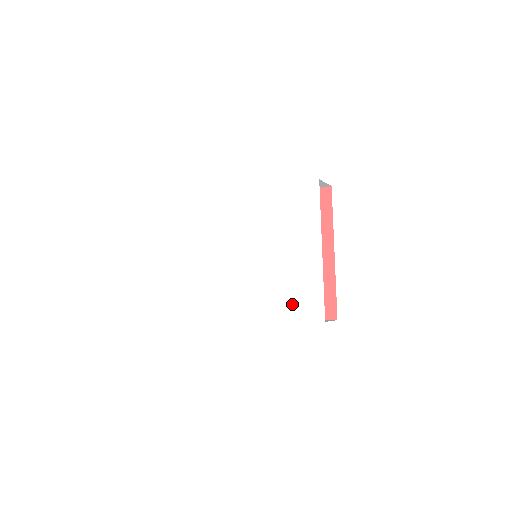
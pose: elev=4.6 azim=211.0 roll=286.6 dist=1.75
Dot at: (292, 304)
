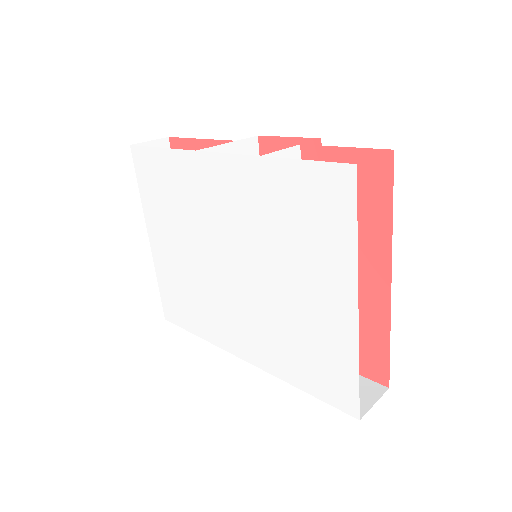
Dot at: (307, 371)
